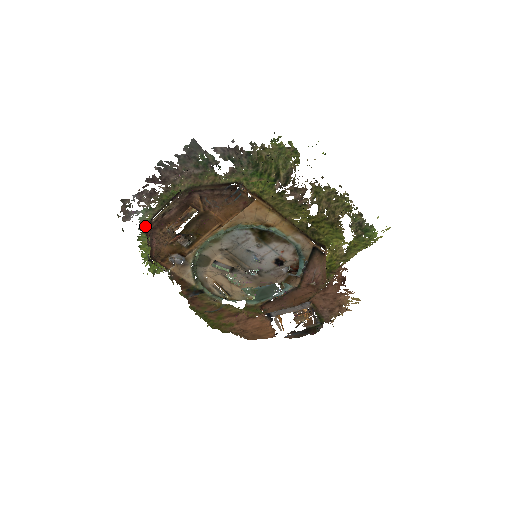
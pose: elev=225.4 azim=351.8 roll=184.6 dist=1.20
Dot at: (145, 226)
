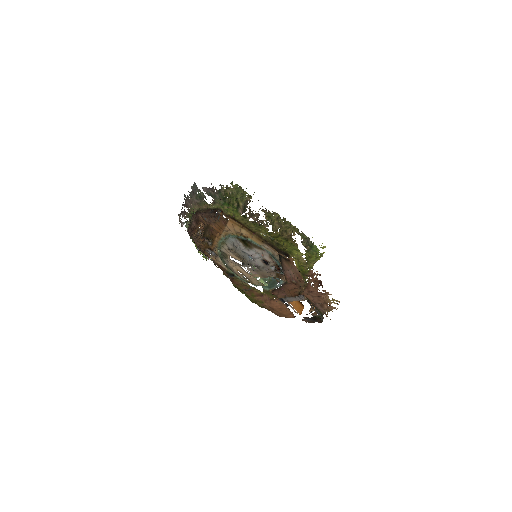
Dot at: occluded
